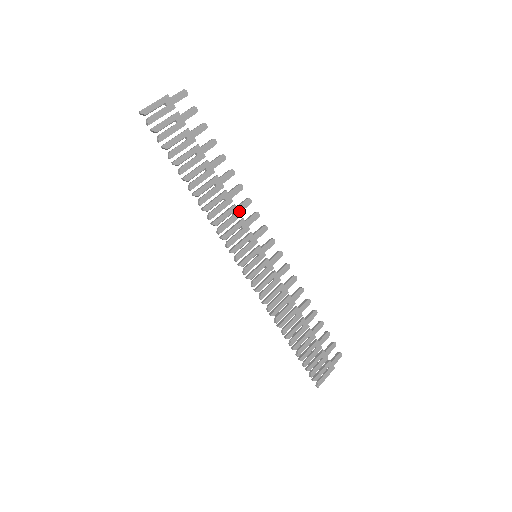
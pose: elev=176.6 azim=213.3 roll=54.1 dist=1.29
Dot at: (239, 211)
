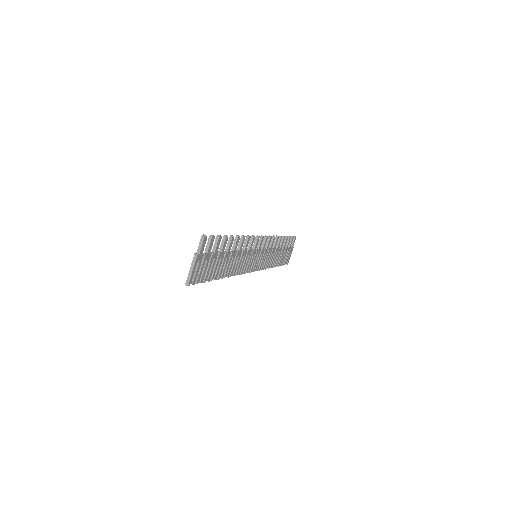
Dot at: (246, 250)
